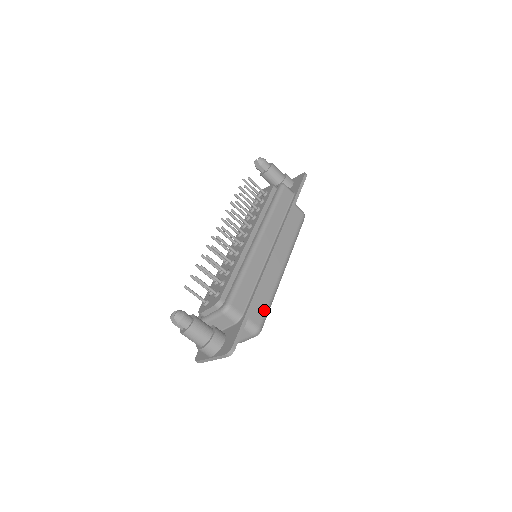
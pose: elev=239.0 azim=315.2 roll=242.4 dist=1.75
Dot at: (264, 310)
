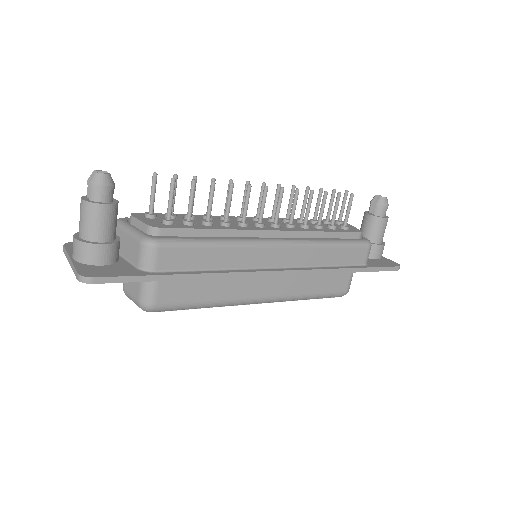
Dot at: (184, 301)
